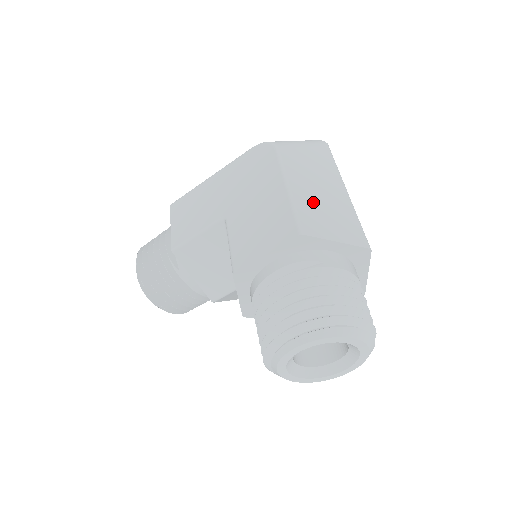
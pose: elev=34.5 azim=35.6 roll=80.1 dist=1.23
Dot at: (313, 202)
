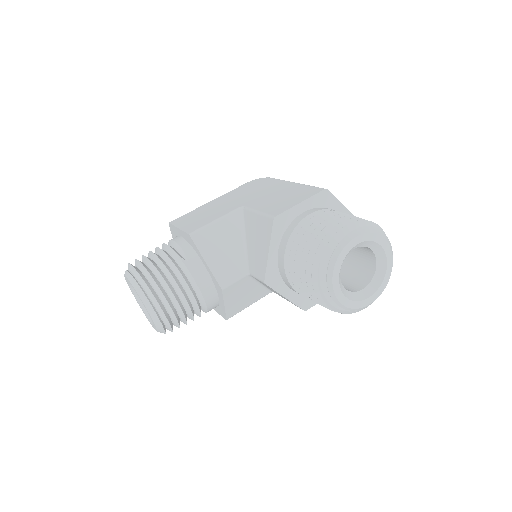
Dot at: occluded
